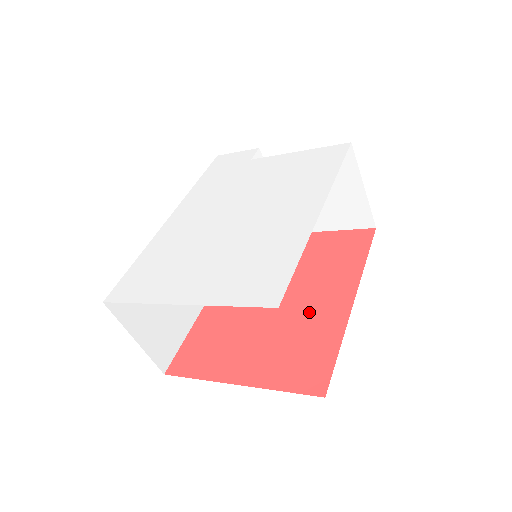
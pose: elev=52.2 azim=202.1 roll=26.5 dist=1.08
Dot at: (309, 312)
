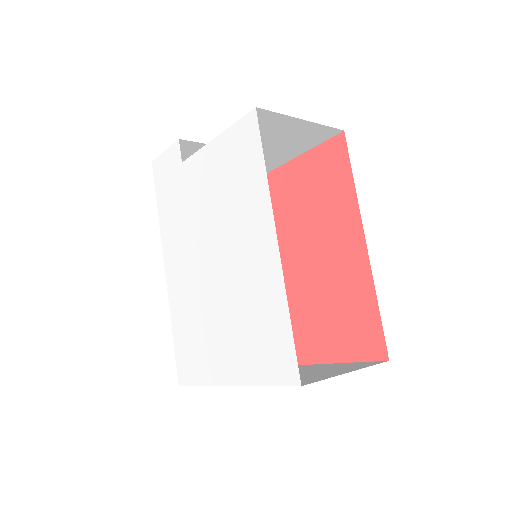
Dot at: (334, 270)
